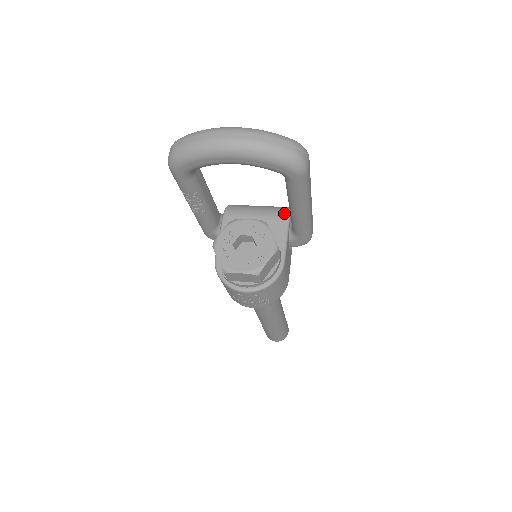
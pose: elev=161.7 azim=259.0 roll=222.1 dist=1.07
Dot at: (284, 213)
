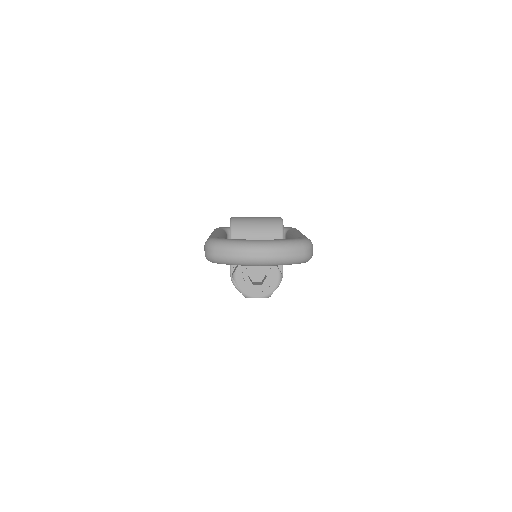
Dot at: (279, 232)
